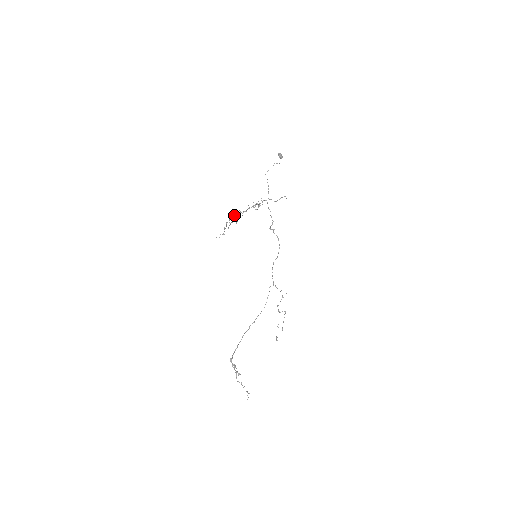
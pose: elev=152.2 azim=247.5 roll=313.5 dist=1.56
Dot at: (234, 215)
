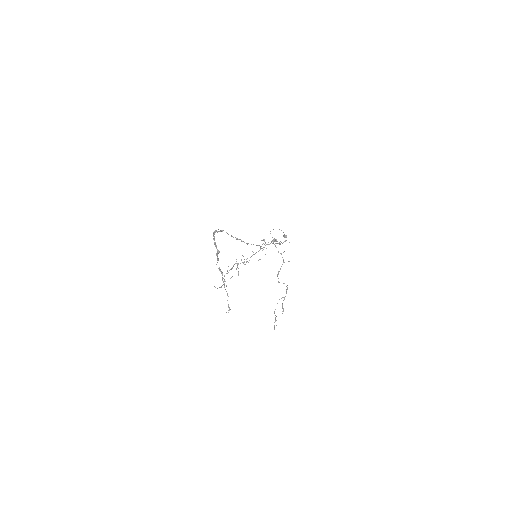
Dot at: occluded
